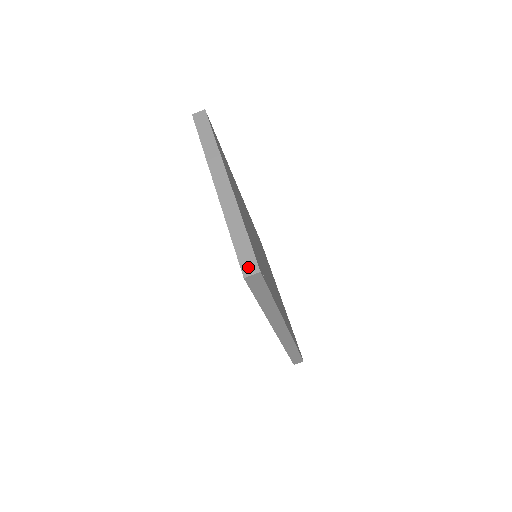
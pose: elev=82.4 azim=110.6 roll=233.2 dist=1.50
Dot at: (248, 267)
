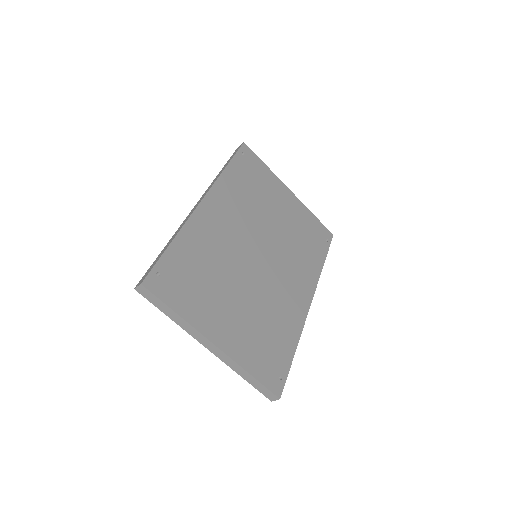
Dot at: (270, 397)
